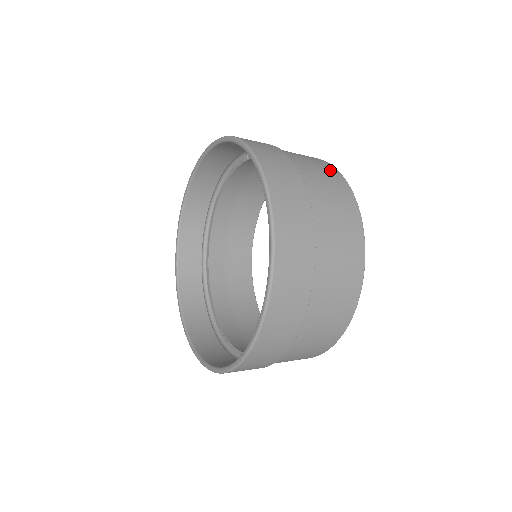
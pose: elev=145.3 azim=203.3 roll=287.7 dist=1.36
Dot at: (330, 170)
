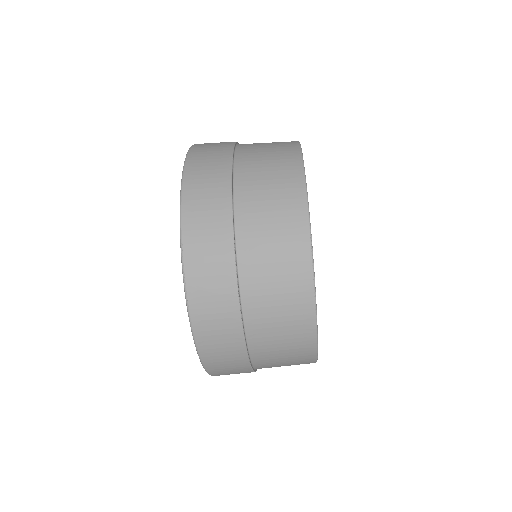
Dot at: (288, 162)
